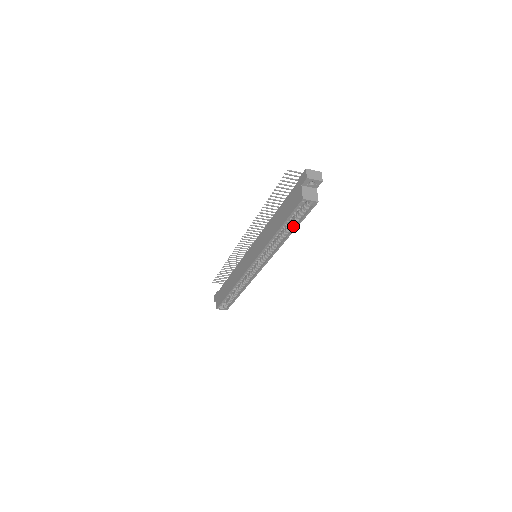
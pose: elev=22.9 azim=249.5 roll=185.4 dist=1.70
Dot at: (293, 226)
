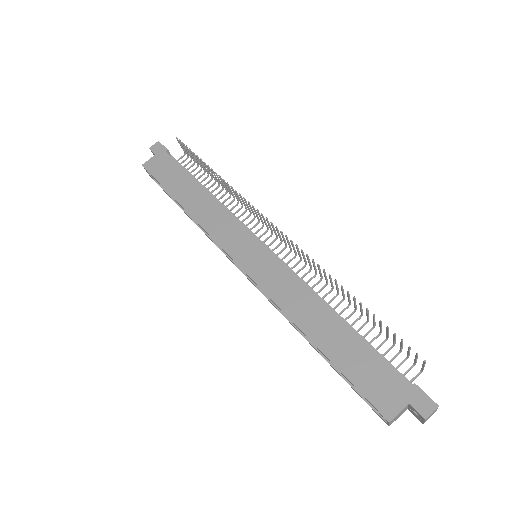
Dot at: occluded
